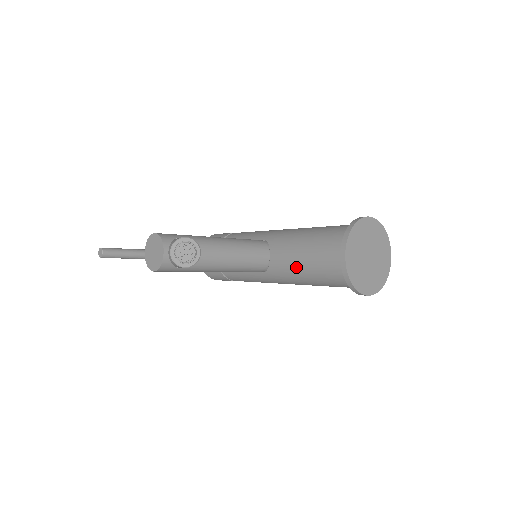
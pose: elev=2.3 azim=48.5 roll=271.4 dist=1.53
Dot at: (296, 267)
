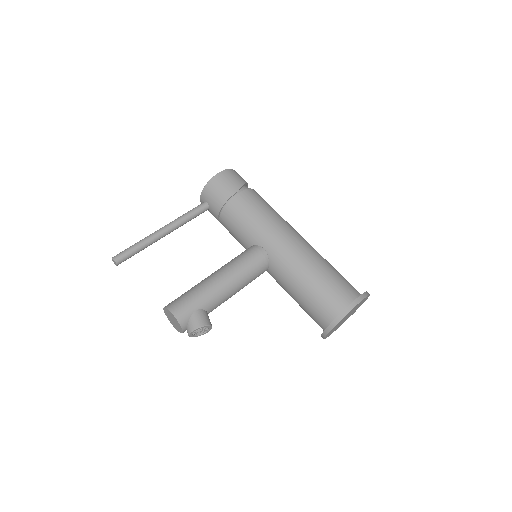
Dot at: occluded
